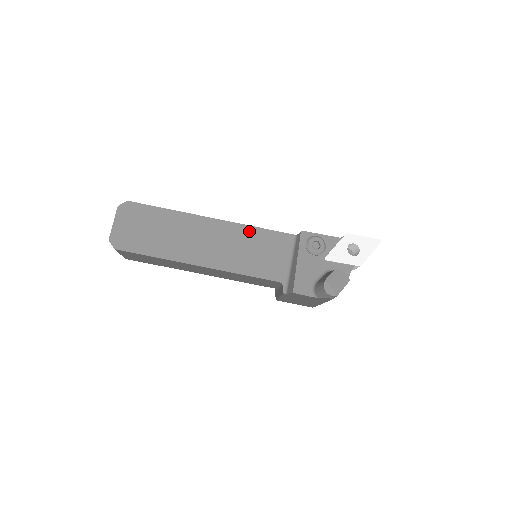
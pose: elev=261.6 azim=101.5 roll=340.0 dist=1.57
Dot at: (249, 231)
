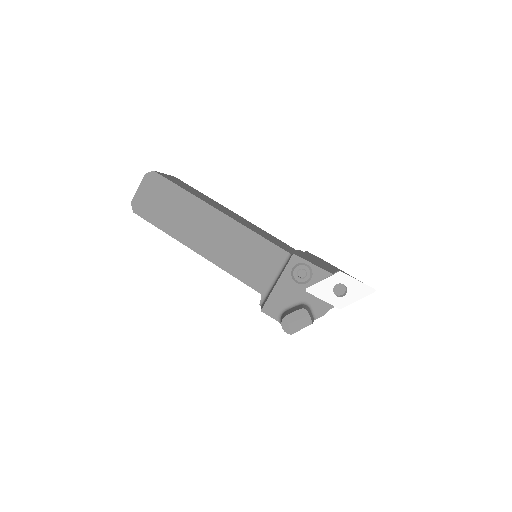
Dot at: (248, 235)
